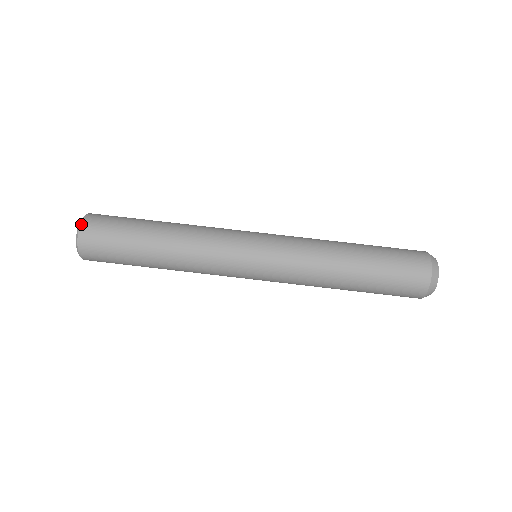
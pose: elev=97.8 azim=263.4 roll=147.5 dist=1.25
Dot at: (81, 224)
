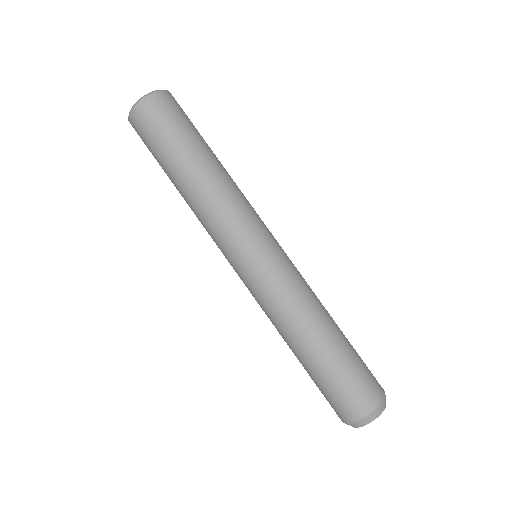
Dot at: (139, 102)
